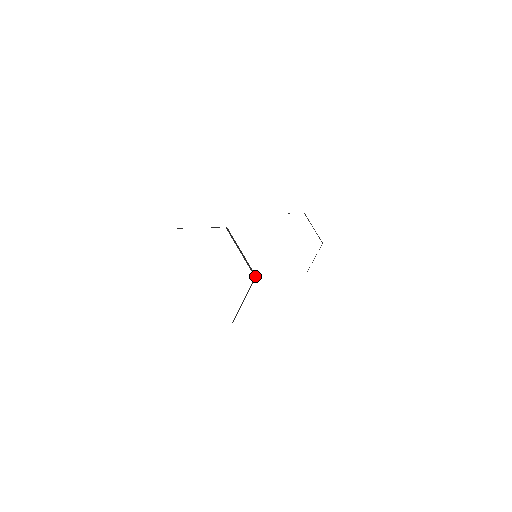
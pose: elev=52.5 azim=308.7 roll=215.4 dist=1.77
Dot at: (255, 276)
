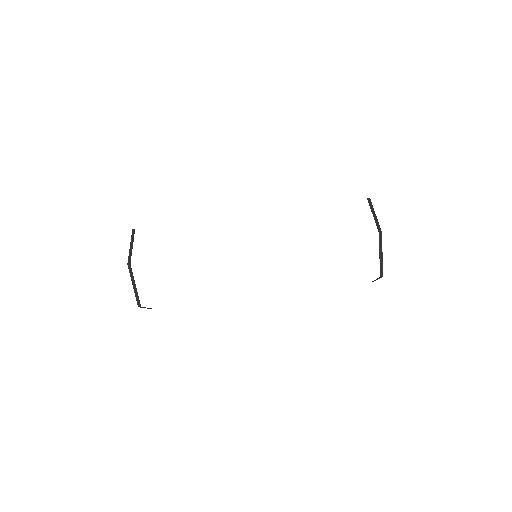
Dot at: (129, 264)
